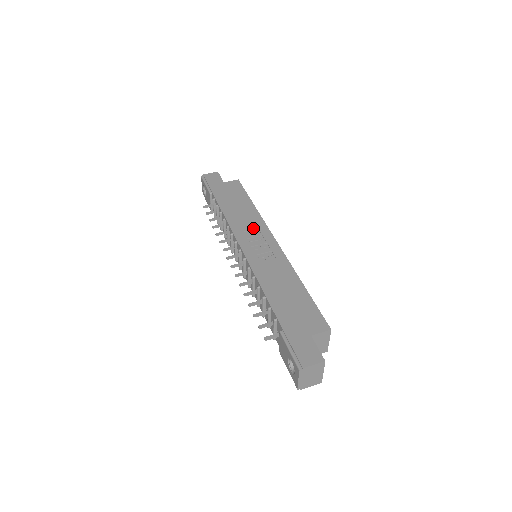
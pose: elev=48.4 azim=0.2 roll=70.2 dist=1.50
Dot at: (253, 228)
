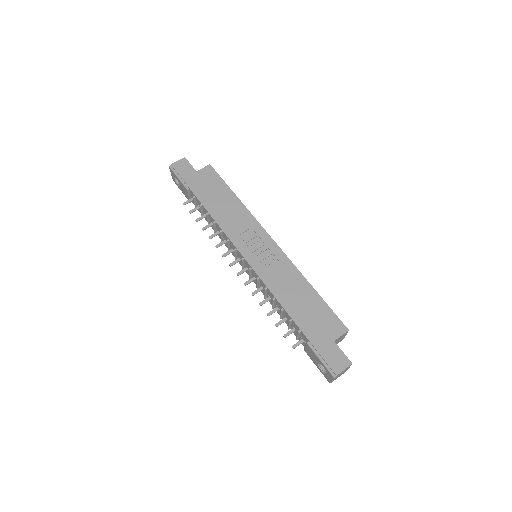
Dot at: (246, 229)
